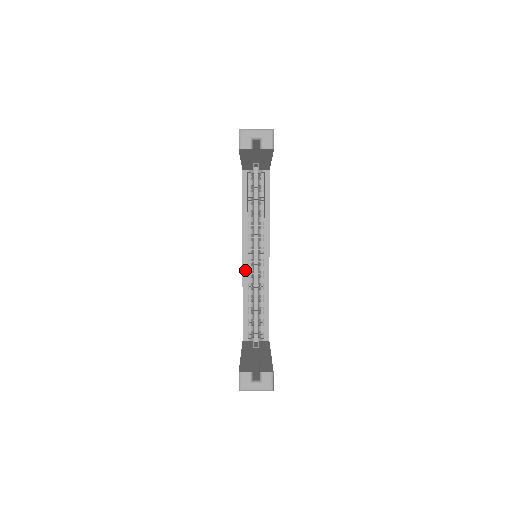
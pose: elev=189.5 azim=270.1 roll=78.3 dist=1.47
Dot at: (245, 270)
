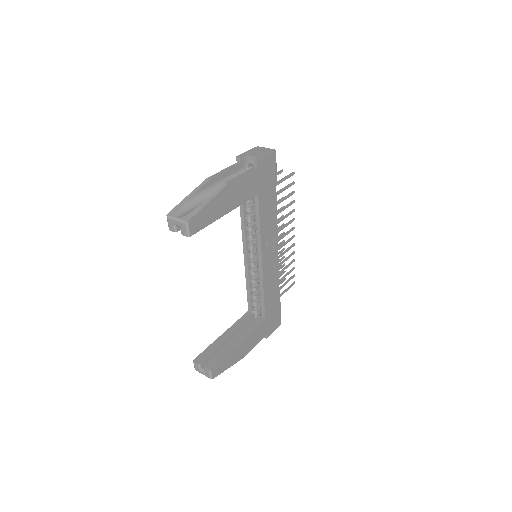
Dot at: (246, 265)
